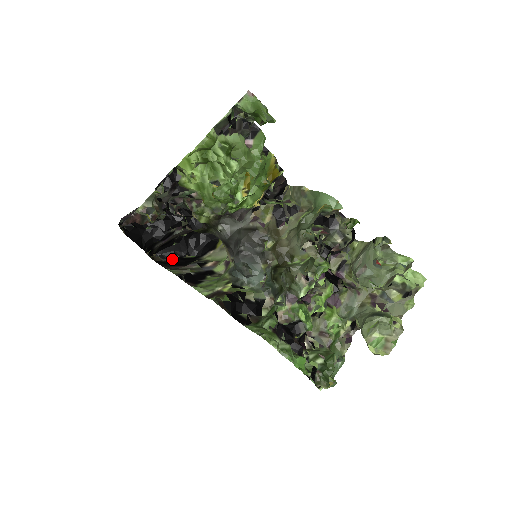
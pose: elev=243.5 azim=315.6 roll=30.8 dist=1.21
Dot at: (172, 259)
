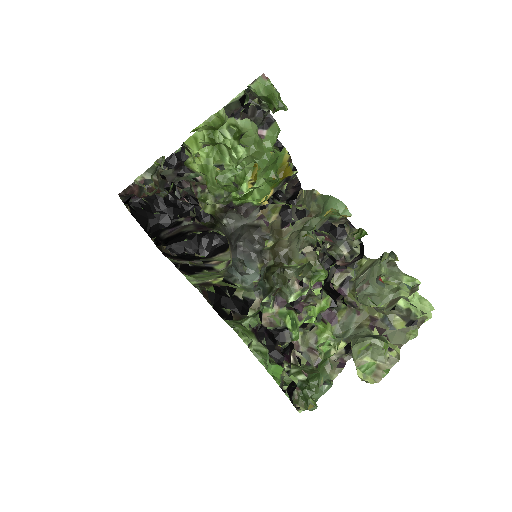
Dot at: (180, 254)
